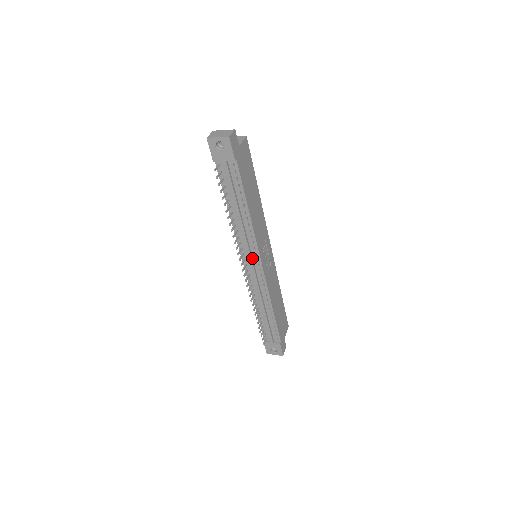
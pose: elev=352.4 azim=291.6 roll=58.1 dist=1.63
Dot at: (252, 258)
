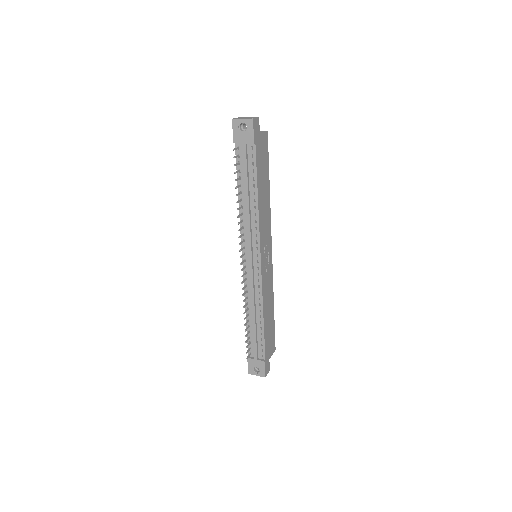
Dot at: (252, 253)
